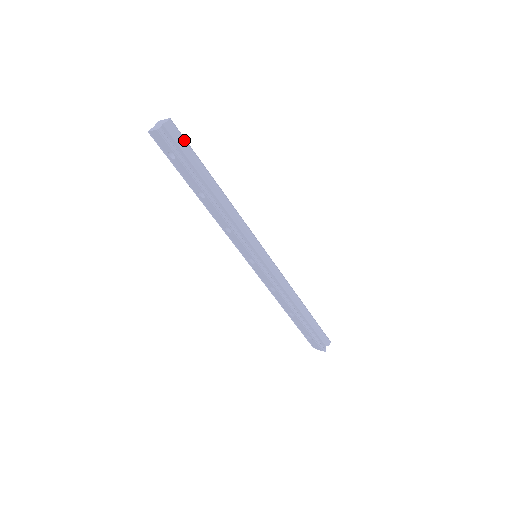
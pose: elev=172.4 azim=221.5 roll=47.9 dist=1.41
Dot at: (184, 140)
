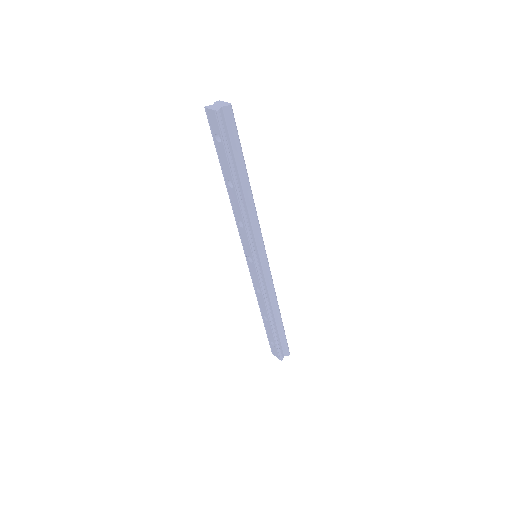
Dot at: (236, 129)
